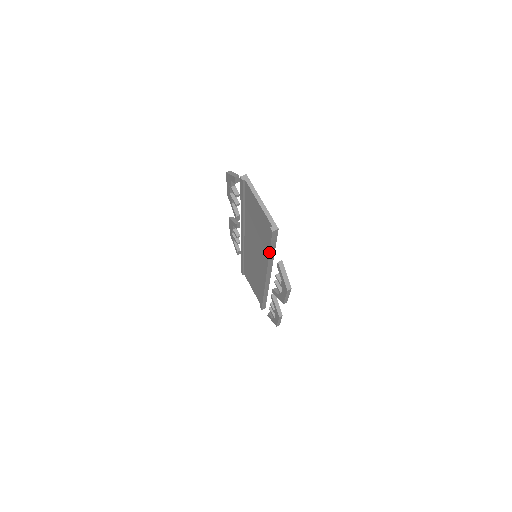
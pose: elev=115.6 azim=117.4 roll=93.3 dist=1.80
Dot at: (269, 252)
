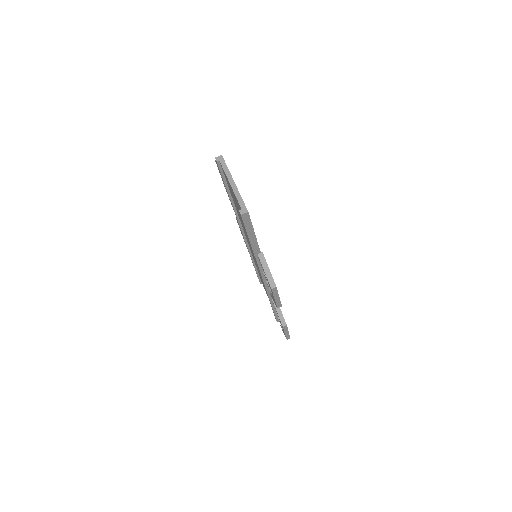
Dot at: (250, 244)
